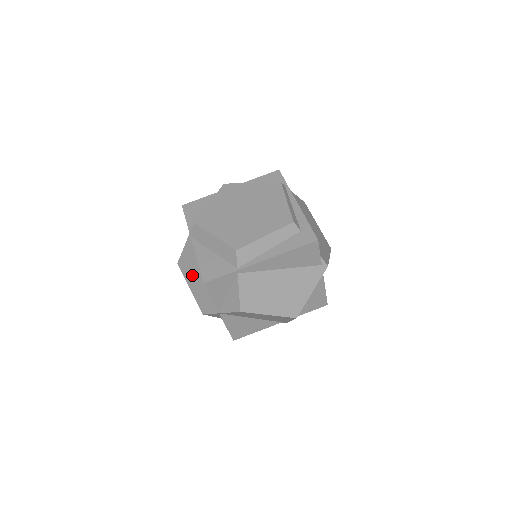
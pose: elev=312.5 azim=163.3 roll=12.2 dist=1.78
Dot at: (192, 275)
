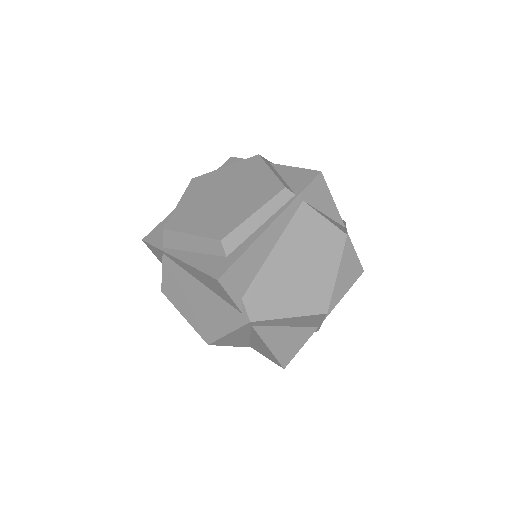
Dot at: occluded
